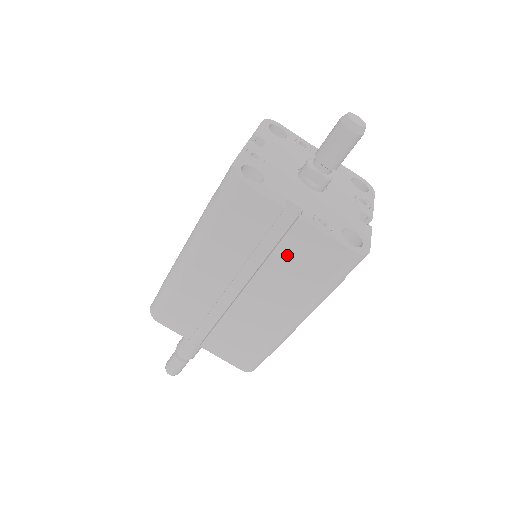
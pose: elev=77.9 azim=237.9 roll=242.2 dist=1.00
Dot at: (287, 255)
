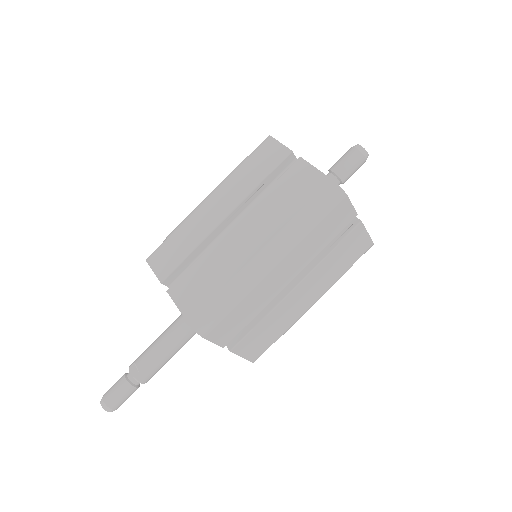
Dot at: (281, 186)
